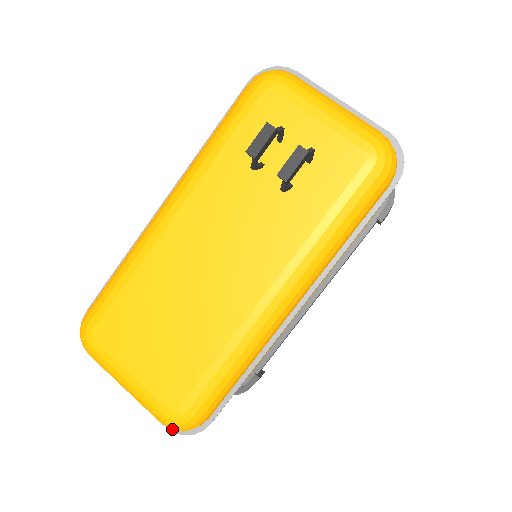
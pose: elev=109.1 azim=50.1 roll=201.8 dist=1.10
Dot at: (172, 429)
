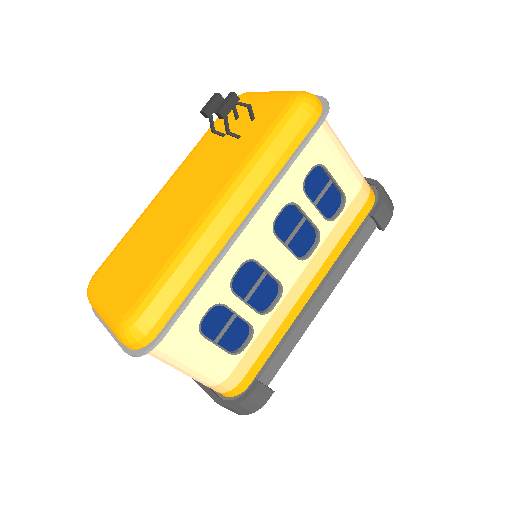
Dot at: (129, 352)
